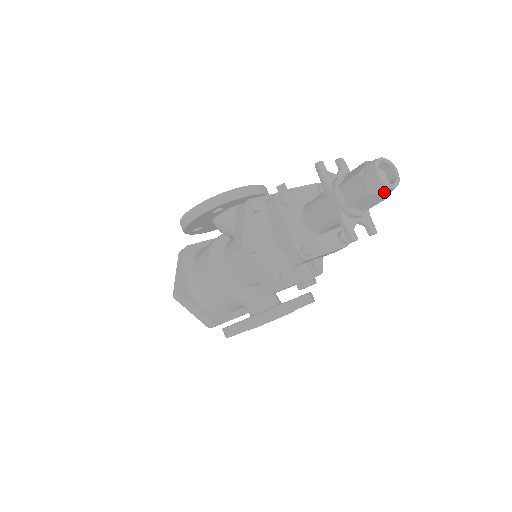
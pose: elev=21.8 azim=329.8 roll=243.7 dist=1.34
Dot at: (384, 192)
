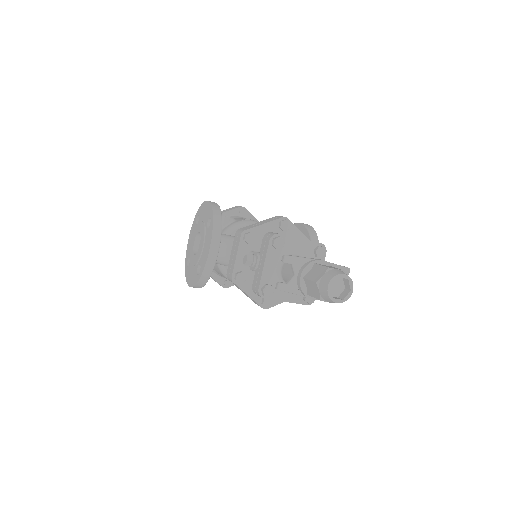
Dot at: occluded
